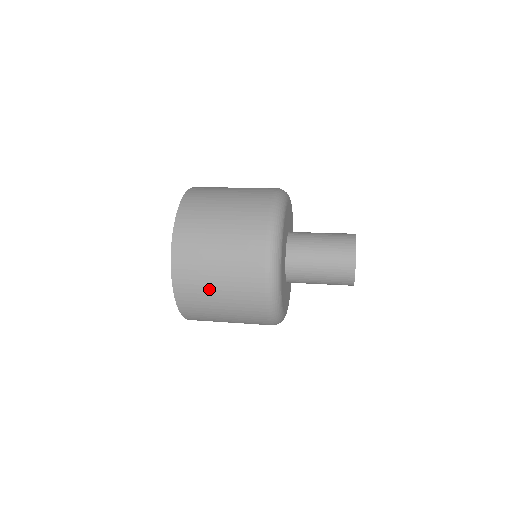
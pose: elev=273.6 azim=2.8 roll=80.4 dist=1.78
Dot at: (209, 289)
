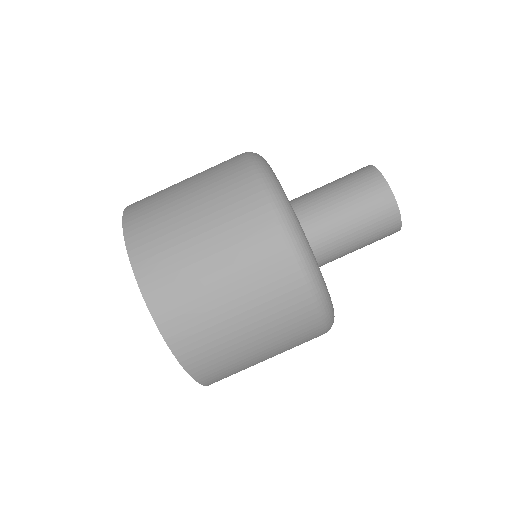
Dot at: (188, 247)
